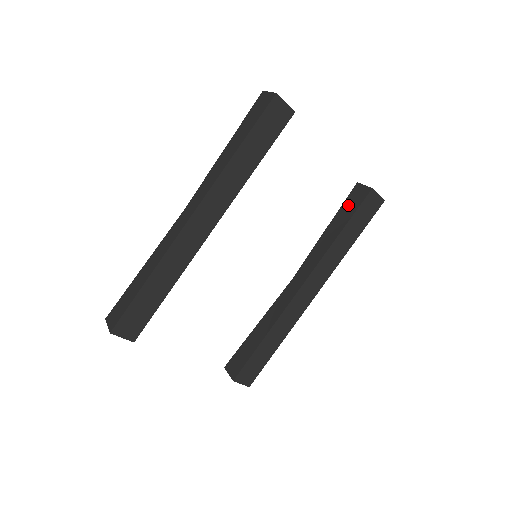
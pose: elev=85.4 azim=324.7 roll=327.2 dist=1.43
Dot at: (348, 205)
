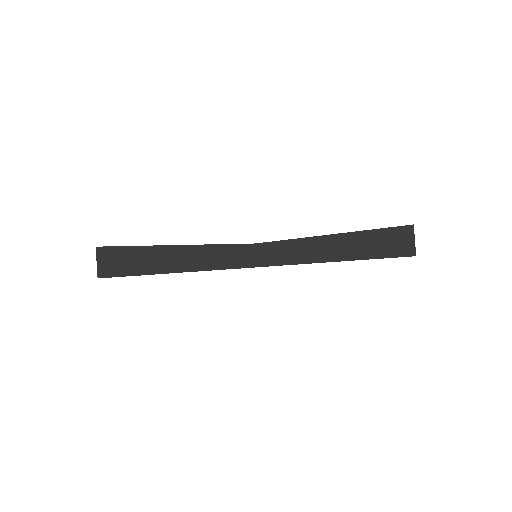
Dot at: occluded
